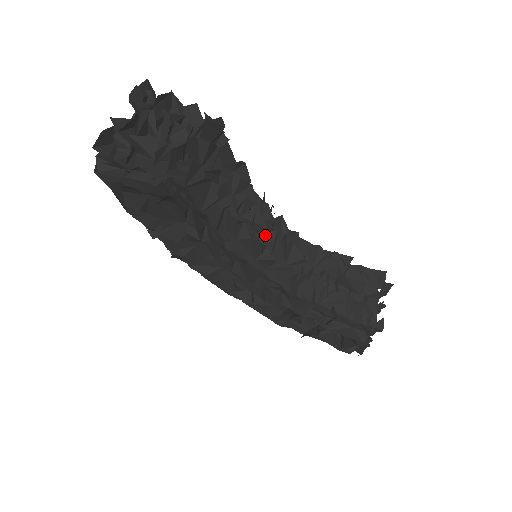
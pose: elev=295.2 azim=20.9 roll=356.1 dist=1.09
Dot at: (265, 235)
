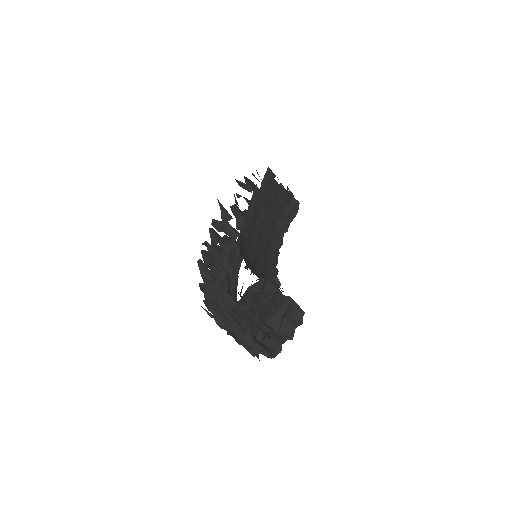
Dot at: (255, 246)
